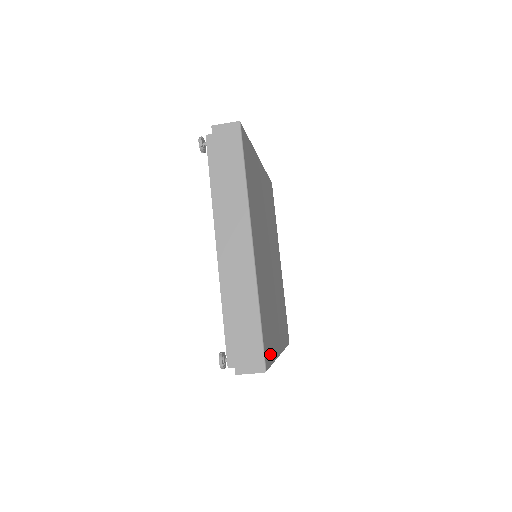
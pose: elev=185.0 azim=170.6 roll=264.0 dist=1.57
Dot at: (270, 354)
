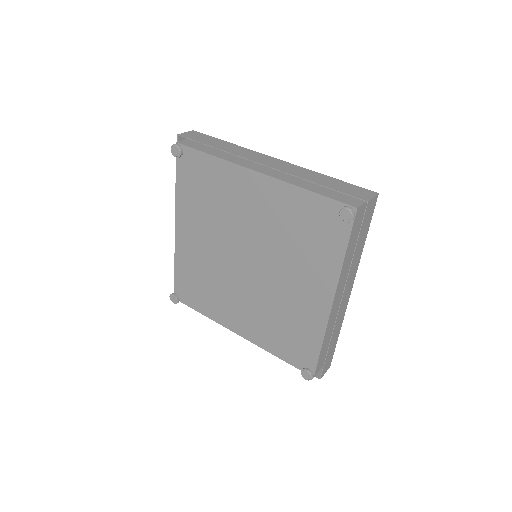
Dot at: occluded
